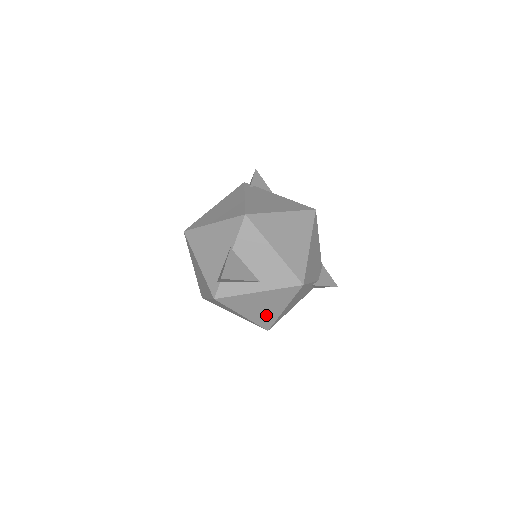
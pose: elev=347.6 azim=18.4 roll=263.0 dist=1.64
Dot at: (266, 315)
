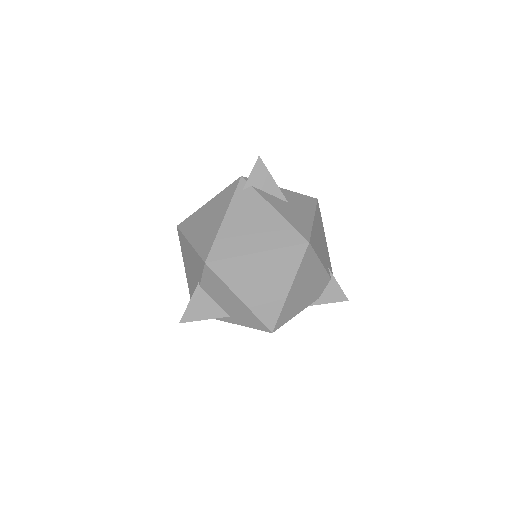
Dot at: occluded
